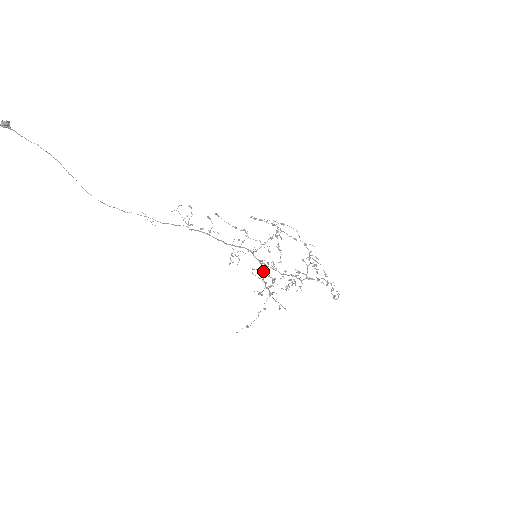
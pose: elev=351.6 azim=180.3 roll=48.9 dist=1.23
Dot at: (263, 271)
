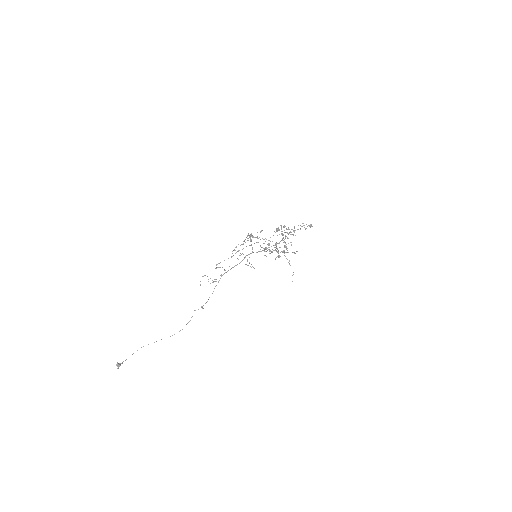
Dot at: occluded
